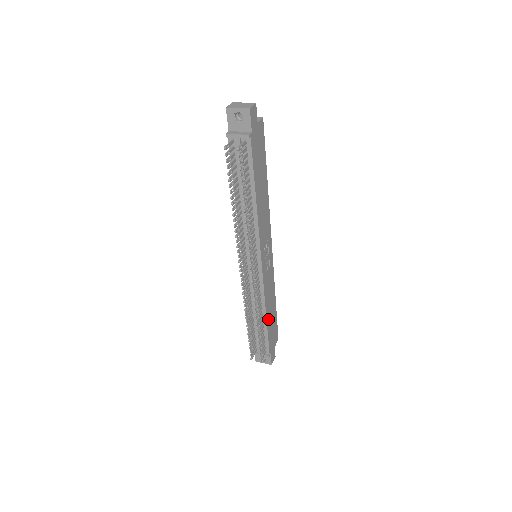
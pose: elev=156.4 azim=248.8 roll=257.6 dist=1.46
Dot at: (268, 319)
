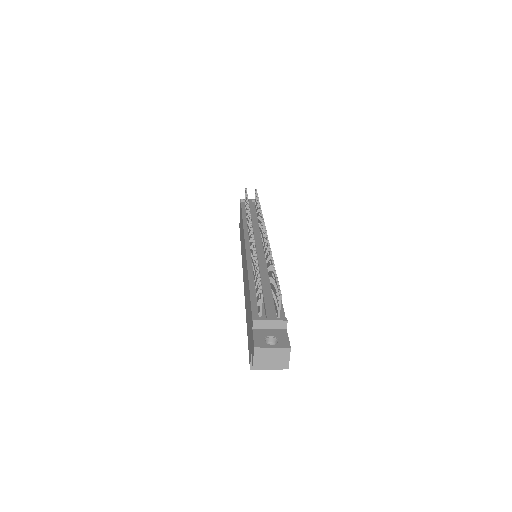
Dot at: occluded
